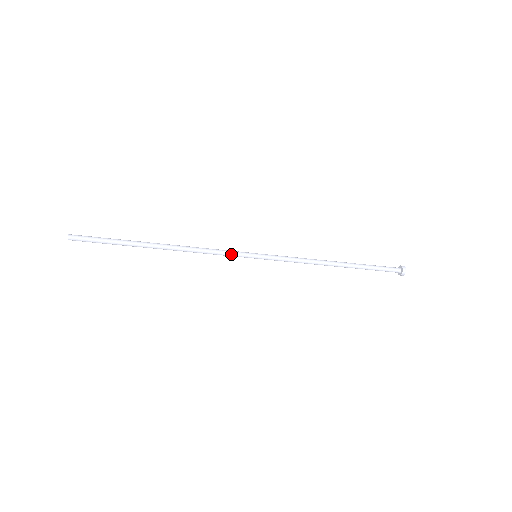
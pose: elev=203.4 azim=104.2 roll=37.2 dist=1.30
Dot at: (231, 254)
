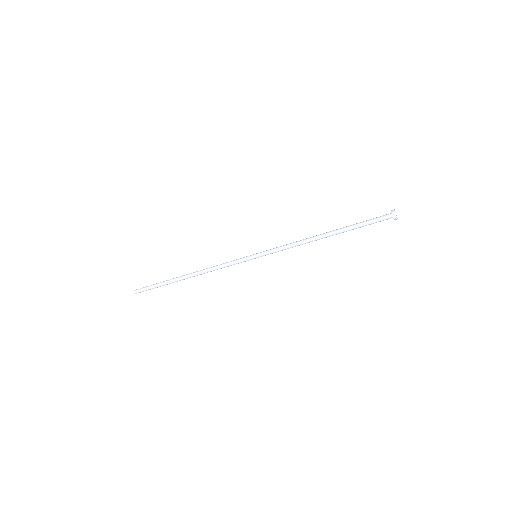
Dot at: (236, 262)
